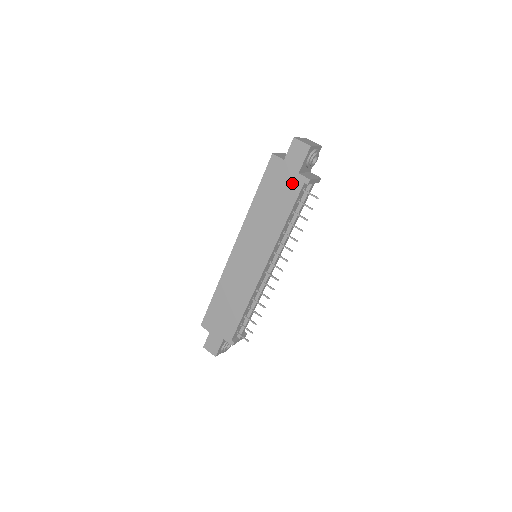
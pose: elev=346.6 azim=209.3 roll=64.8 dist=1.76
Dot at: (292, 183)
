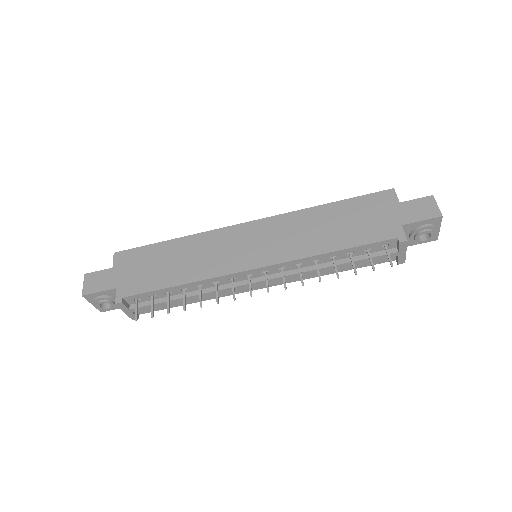
Dot at: (384, 227)
